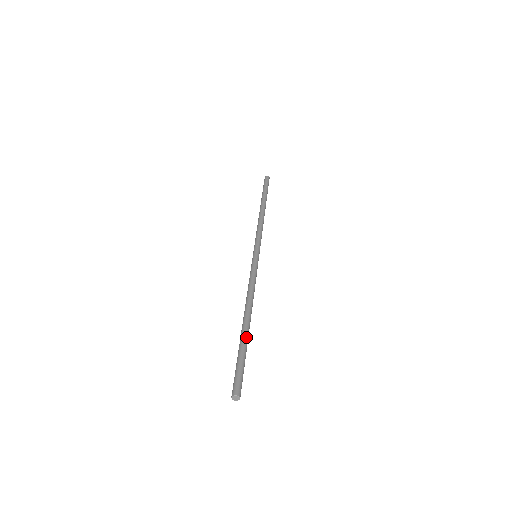
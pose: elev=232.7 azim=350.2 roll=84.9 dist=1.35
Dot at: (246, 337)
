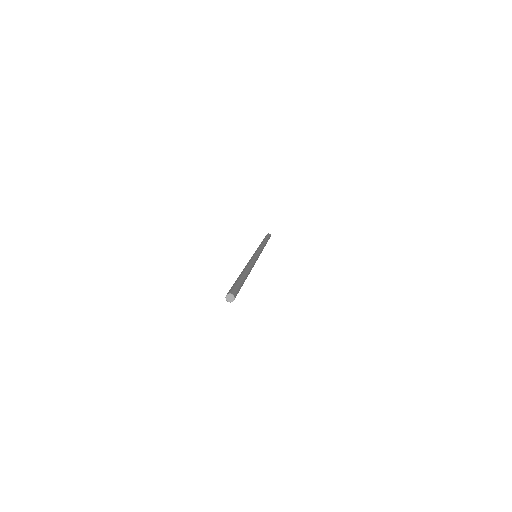
Dot at: (239, 276)
